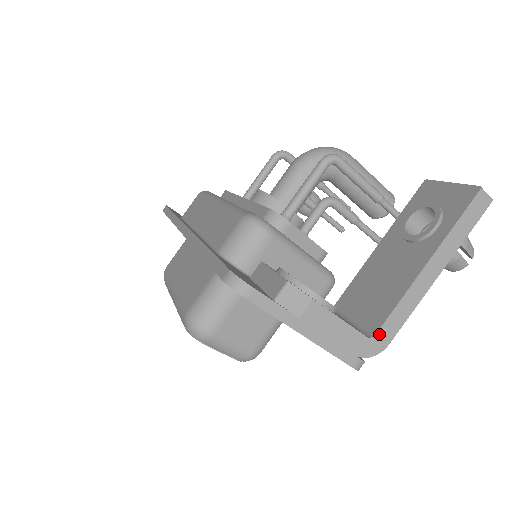
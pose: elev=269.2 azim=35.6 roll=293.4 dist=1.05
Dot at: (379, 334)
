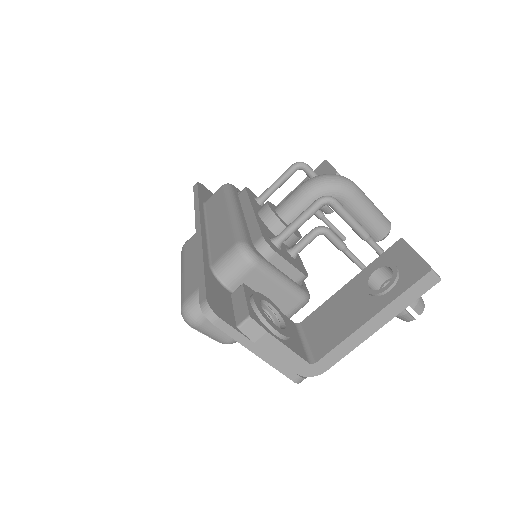
Dot at: (319, 362)
